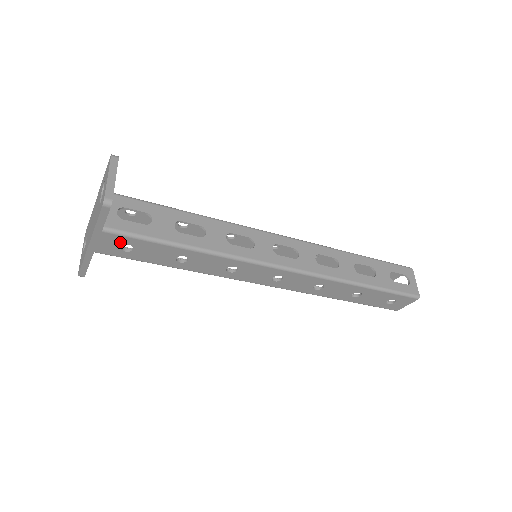
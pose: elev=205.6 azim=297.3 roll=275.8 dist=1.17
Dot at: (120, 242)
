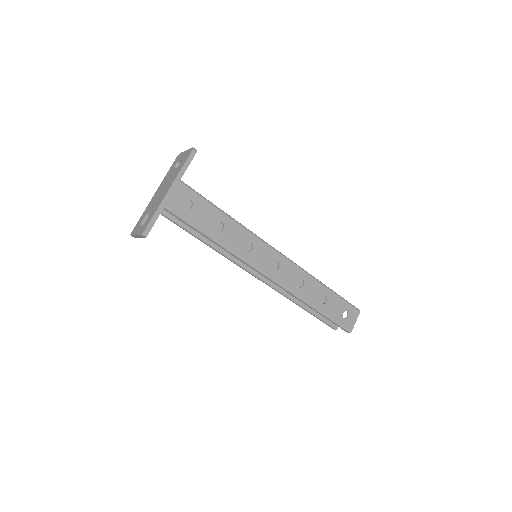
Dot at: (186, 196)
